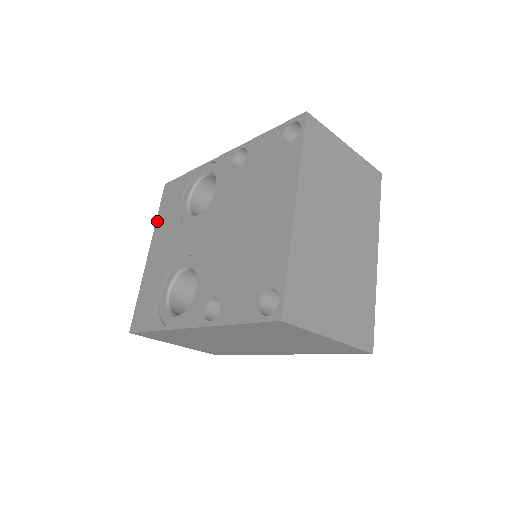
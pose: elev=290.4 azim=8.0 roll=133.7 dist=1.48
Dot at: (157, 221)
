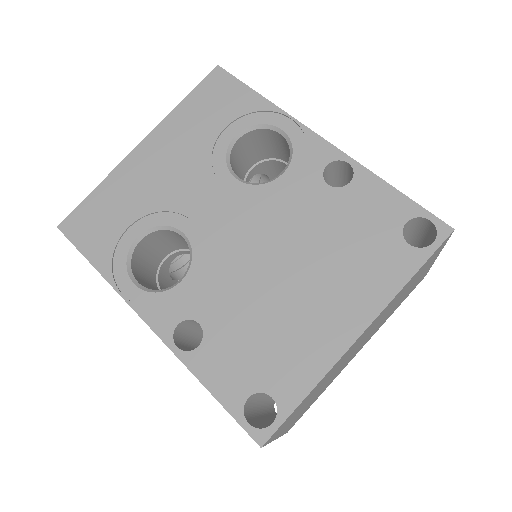
Dot at: (177, 110)
